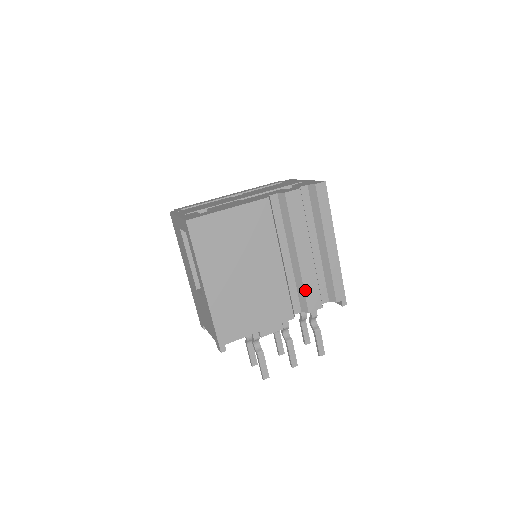
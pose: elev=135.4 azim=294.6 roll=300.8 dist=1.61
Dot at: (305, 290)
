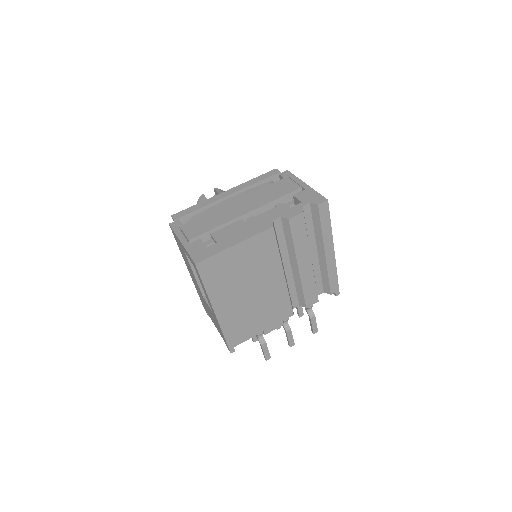
Dot at: (304, 292)
